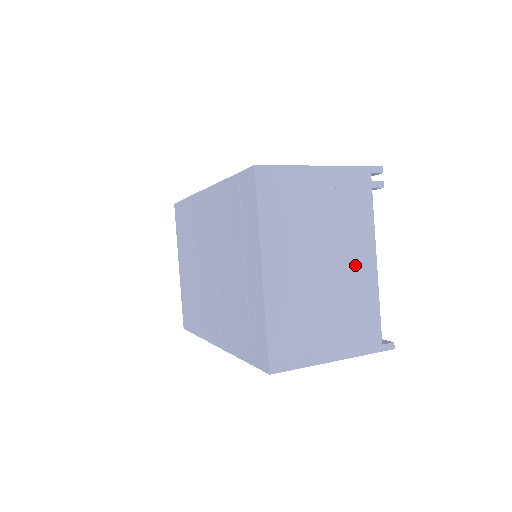
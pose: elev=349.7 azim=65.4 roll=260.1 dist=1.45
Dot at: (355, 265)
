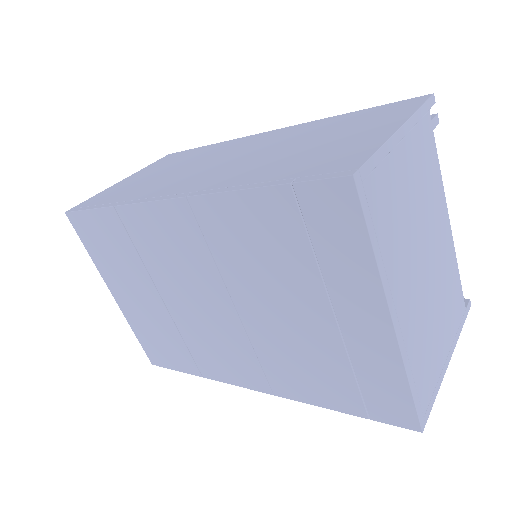
Dot at: (441, 241)
